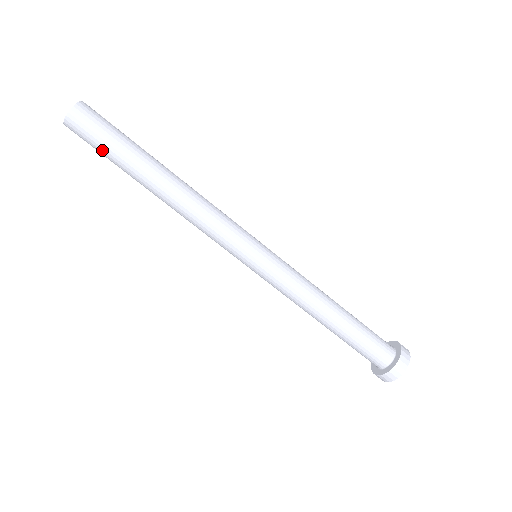
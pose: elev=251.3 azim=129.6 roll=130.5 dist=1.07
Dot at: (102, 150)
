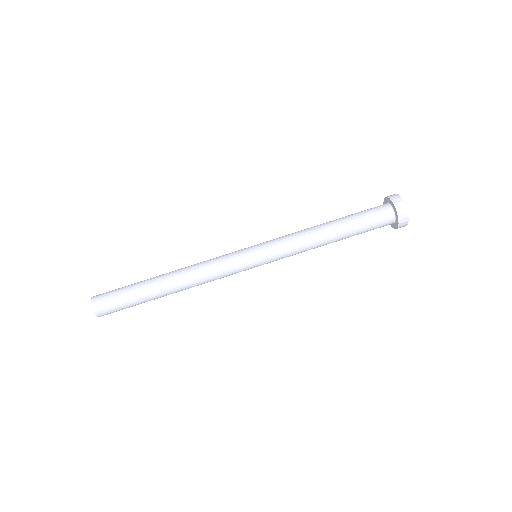
Dot at: (124, 300)
